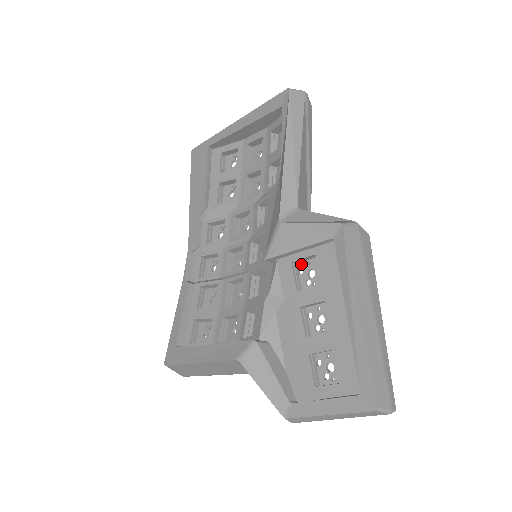
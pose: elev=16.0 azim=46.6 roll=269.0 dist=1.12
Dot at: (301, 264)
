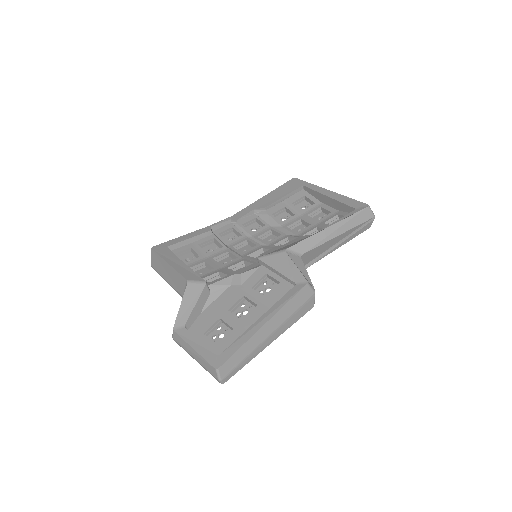
Dot at: (269, 280)
